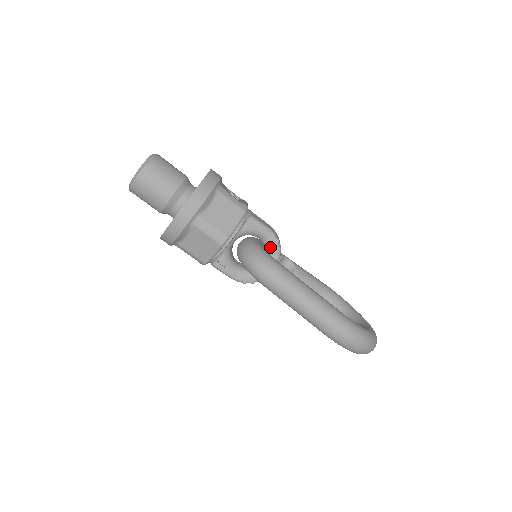
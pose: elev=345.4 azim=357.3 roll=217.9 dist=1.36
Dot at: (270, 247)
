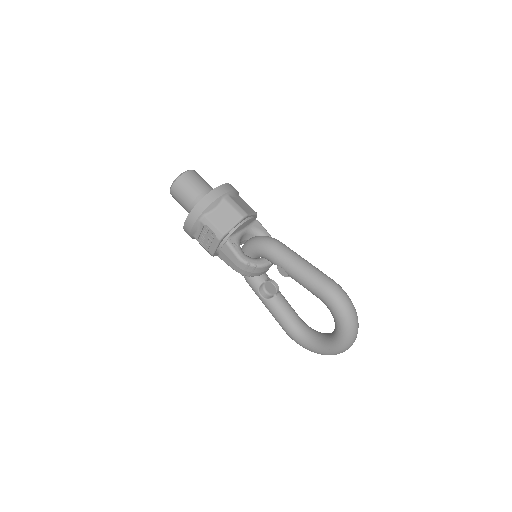
Dot at: occluded
